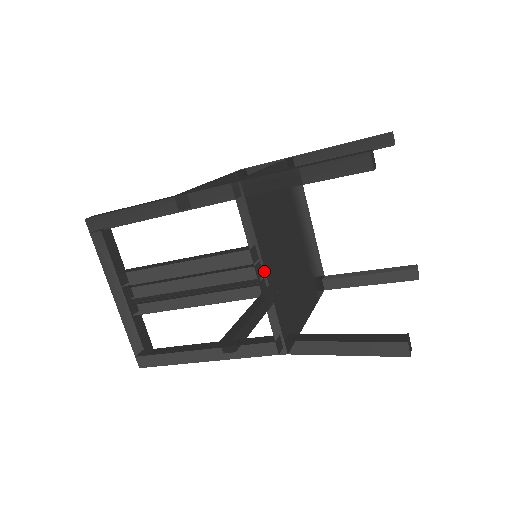
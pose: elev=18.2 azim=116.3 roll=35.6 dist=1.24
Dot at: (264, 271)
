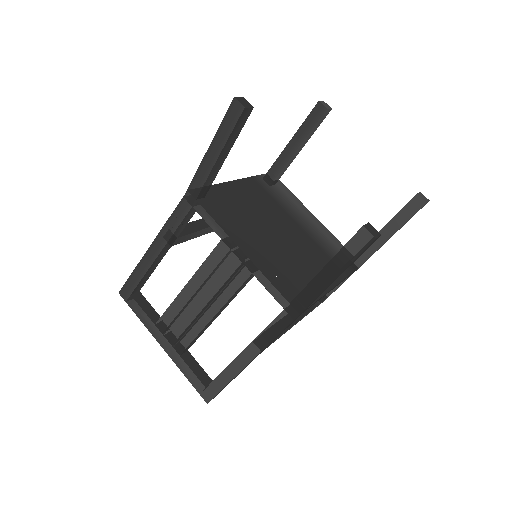
Dot at: (240, 250)
